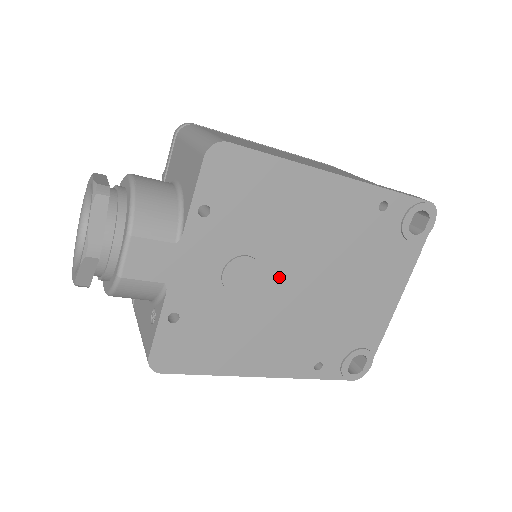
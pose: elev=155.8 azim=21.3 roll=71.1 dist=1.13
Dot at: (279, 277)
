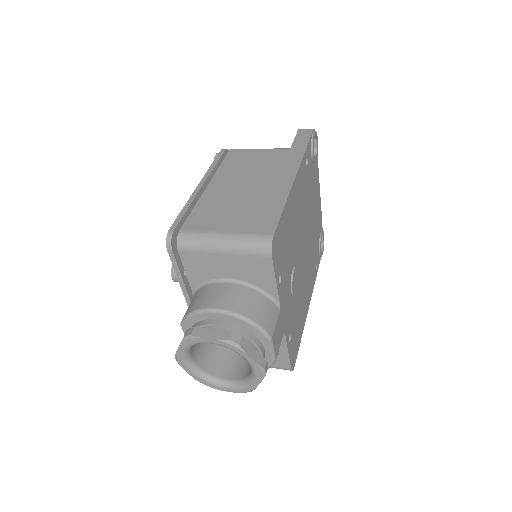
Dot at: (300, 258)
